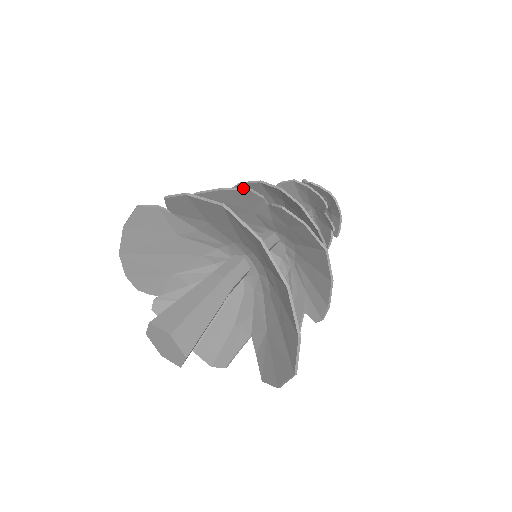
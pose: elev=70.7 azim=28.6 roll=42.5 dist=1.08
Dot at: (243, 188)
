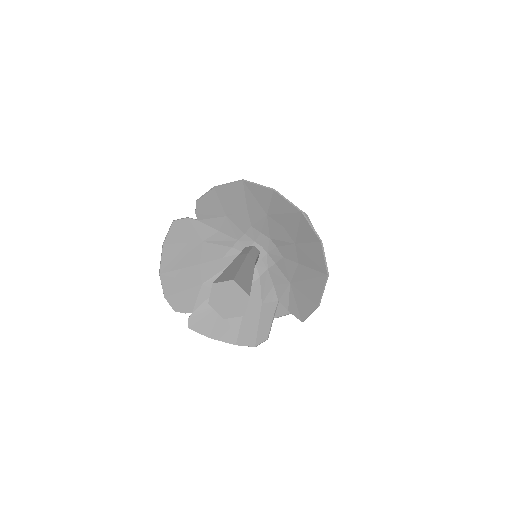
Dot at: occluded
